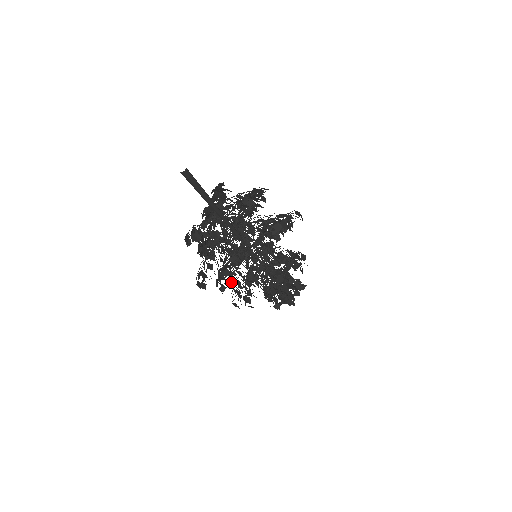
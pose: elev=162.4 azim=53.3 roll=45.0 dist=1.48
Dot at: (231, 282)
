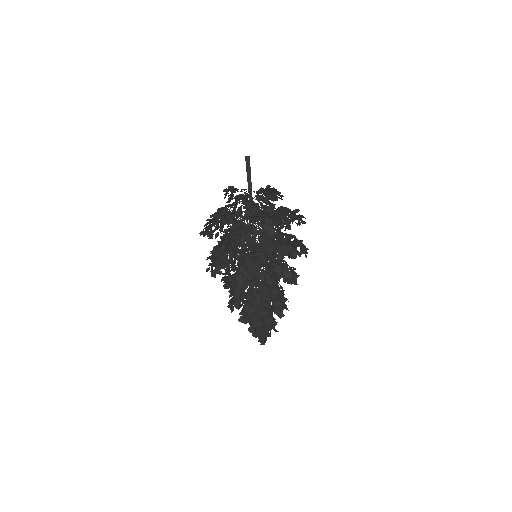
Dot at: (232, 229)
